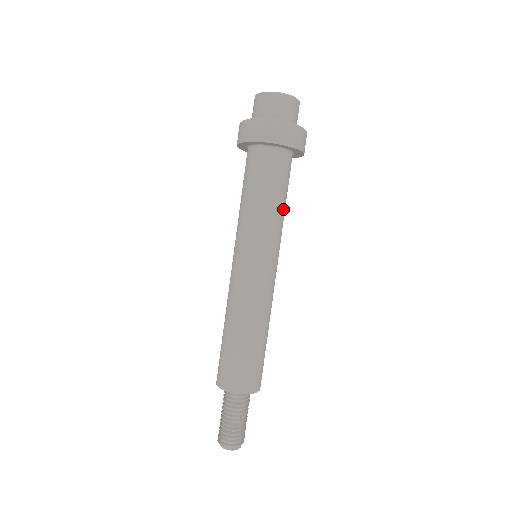
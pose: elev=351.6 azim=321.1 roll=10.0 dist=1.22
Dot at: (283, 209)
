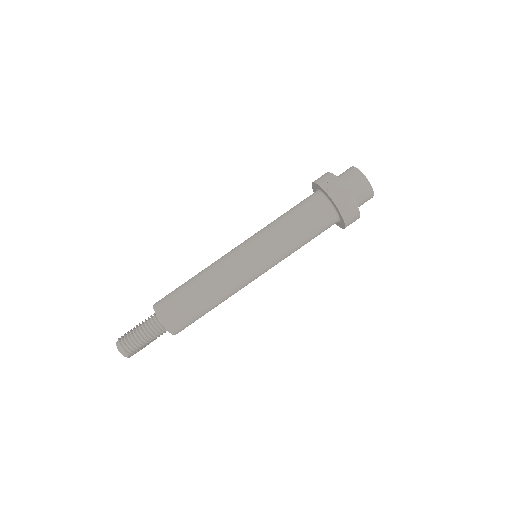
Dot at: (290, 229)
